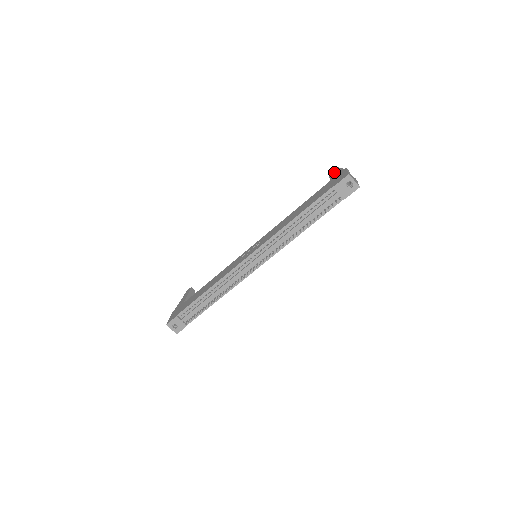
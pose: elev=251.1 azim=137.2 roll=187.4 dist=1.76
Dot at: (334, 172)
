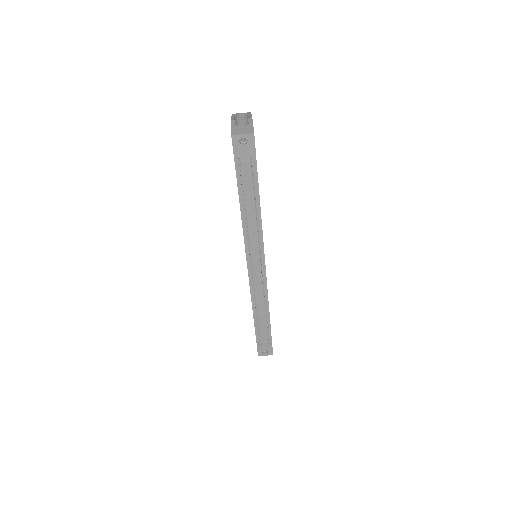
Dot at: occluded
